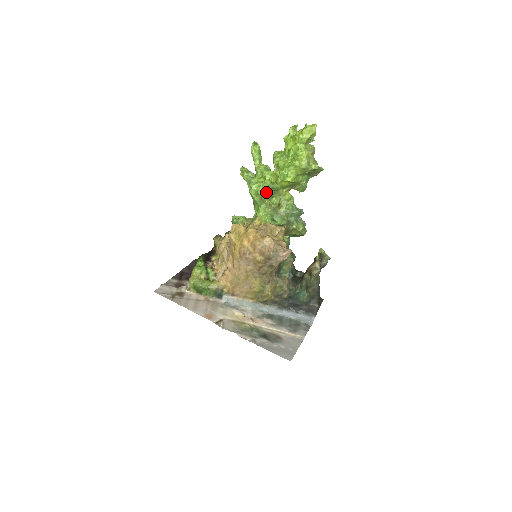
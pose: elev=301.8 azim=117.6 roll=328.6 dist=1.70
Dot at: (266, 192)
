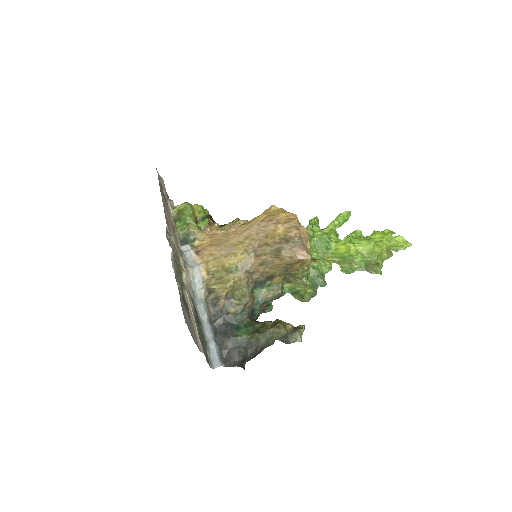
Dot at: (320, 239)
